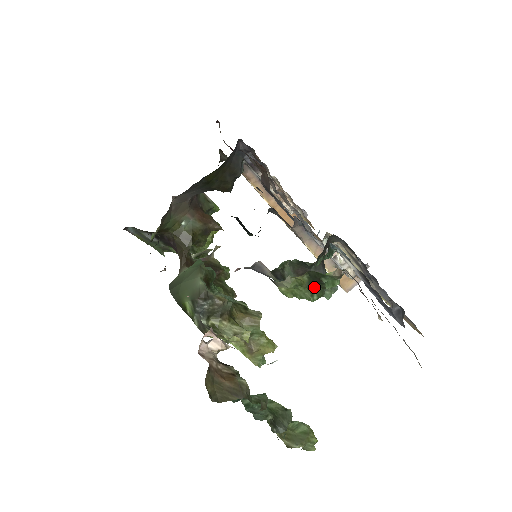
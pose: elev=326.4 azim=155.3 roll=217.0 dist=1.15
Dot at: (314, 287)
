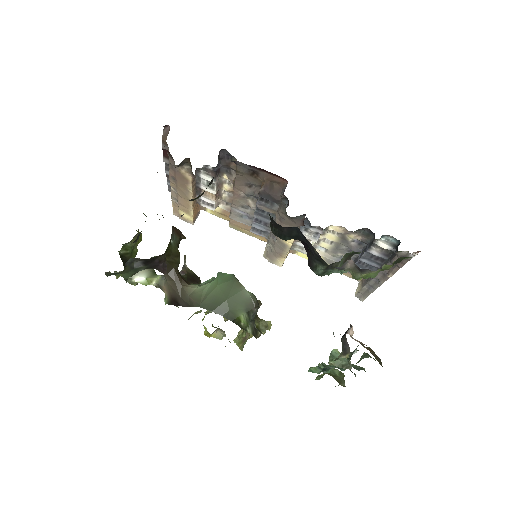
Dot at: (390, 267)
